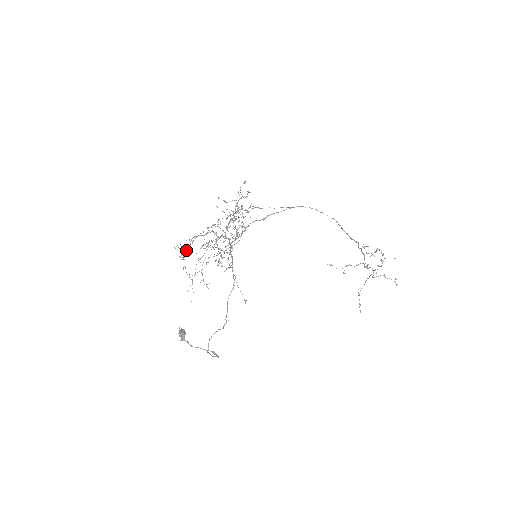
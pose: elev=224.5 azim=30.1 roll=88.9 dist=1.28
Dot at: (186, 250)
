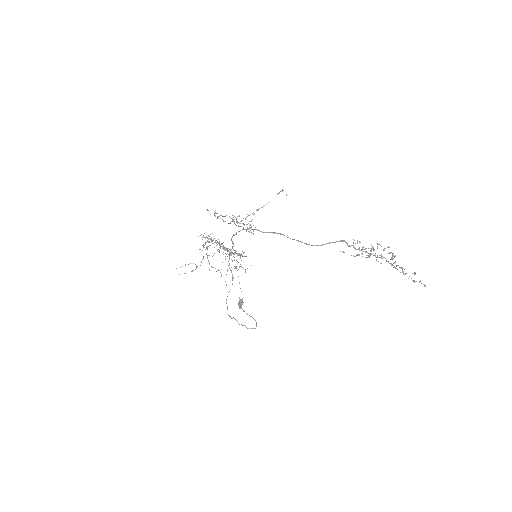
Dot at: (207, 255)
